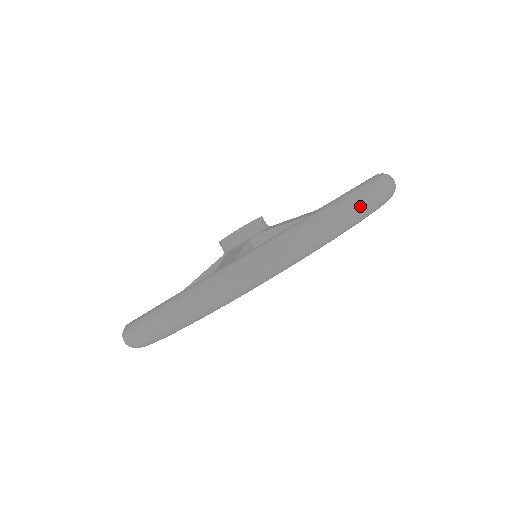
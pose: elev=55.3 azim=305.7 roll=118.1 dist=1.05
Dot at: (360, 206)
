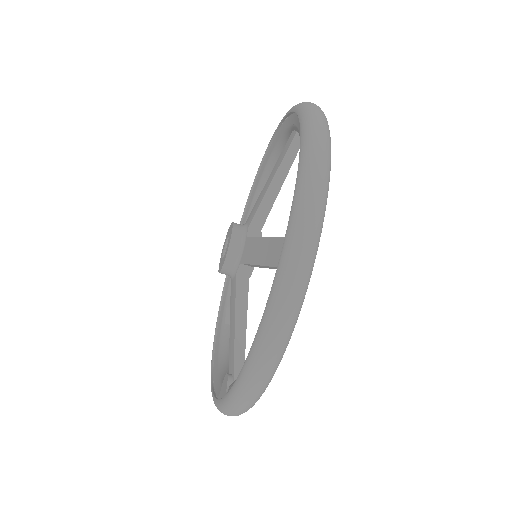
Dot at: (285, 323)
